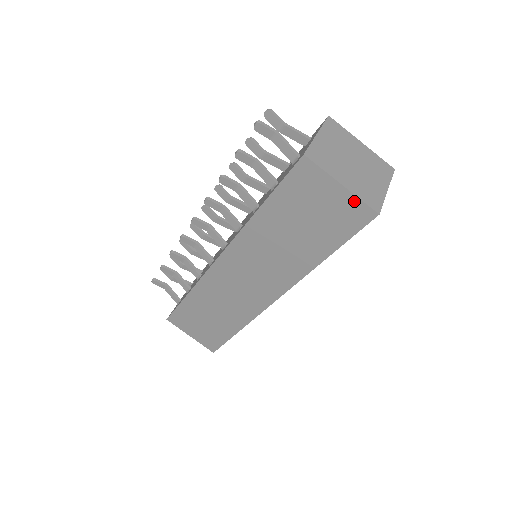
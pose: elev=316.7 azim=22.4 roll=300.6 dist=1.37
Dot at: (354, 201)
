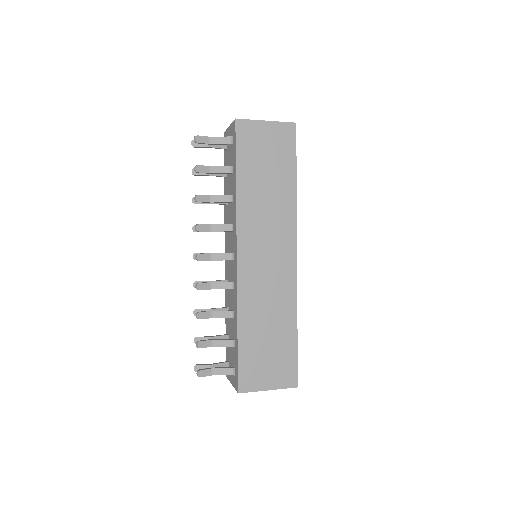
Dot at: (279, 126)
